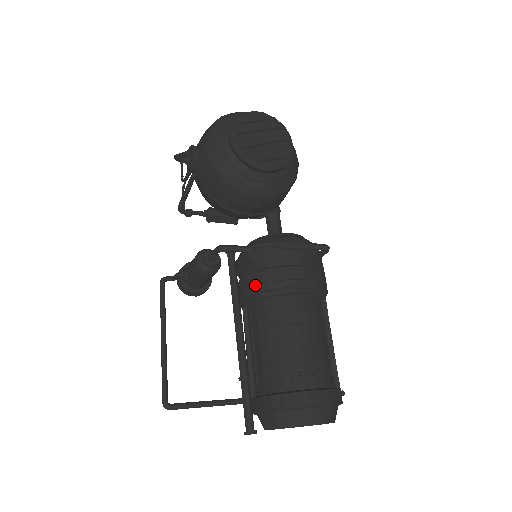
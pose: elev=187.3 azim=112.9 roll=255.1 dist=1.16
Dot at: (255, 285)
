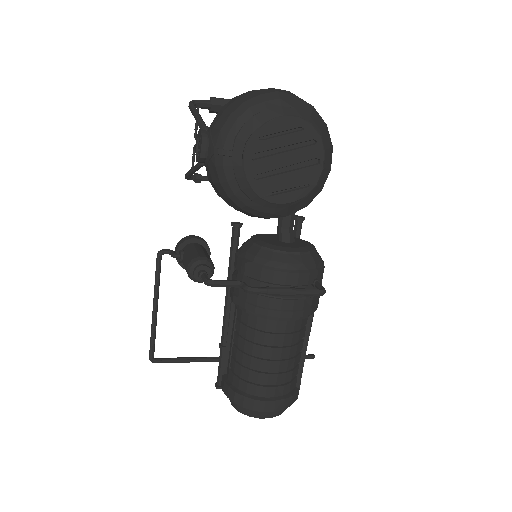
Dot at: (243, 299)
